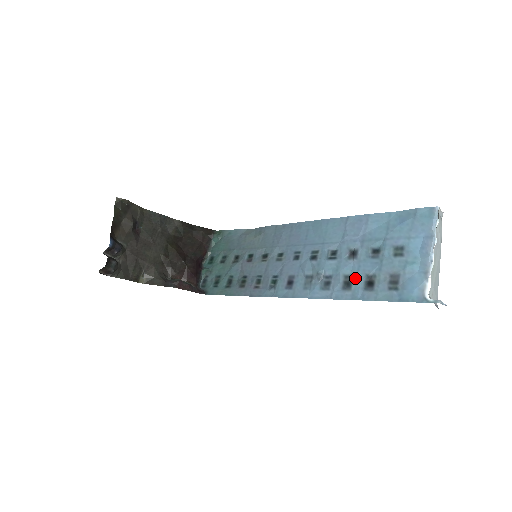
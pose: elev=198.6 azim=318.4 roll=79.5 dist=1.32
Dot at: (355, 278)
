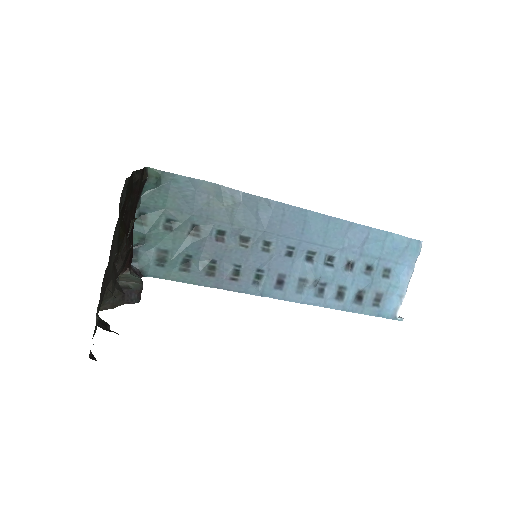
Dot at: (348, 291)
